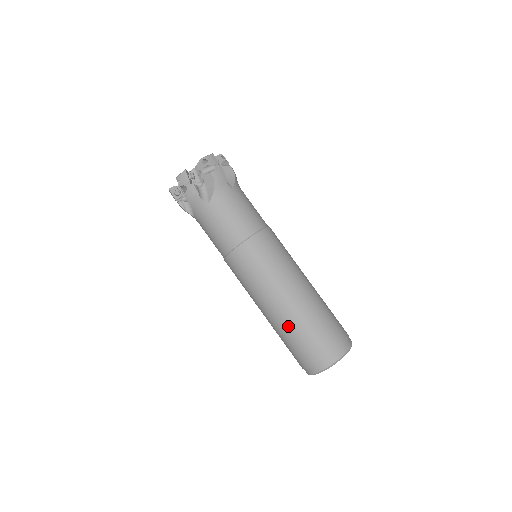
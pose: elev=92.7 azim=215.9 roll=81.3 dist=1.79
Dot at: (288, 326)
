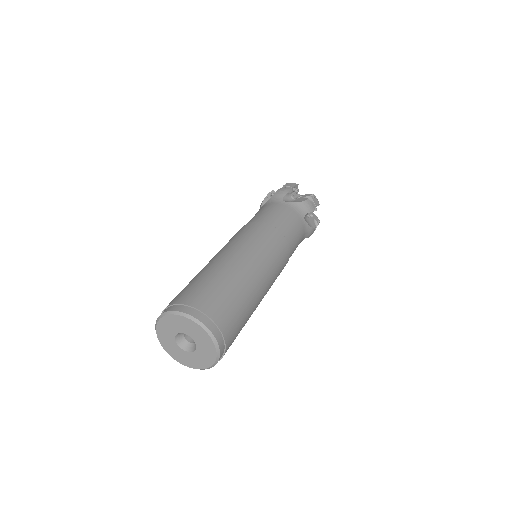
Dot at: occluded
